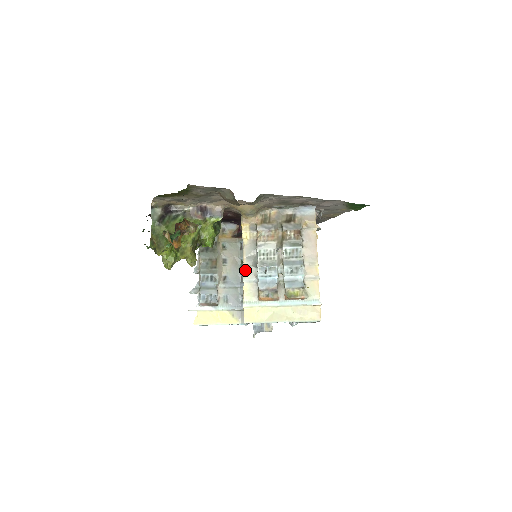
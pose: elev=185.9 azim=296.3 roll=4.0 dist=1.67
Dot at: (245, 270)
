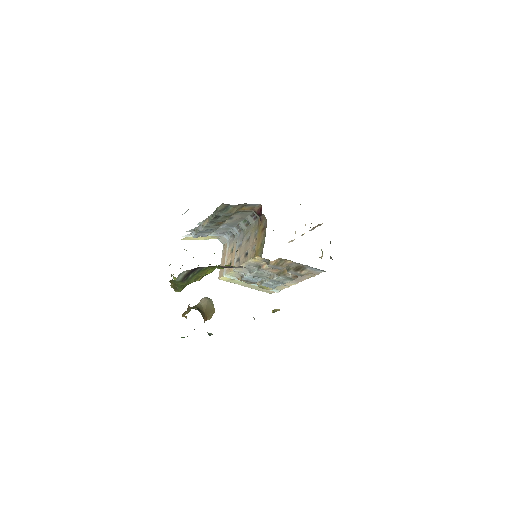
Dot at: (239, 268)
